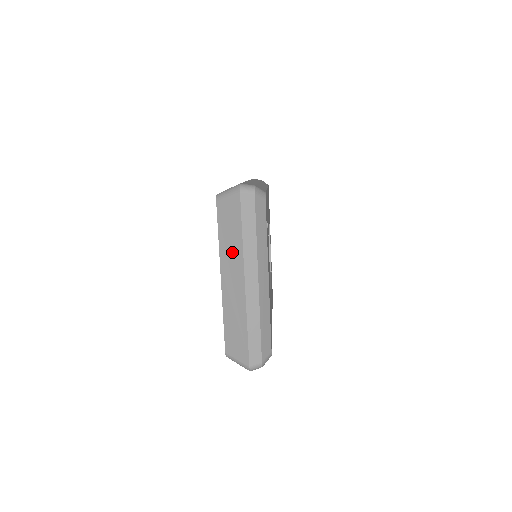
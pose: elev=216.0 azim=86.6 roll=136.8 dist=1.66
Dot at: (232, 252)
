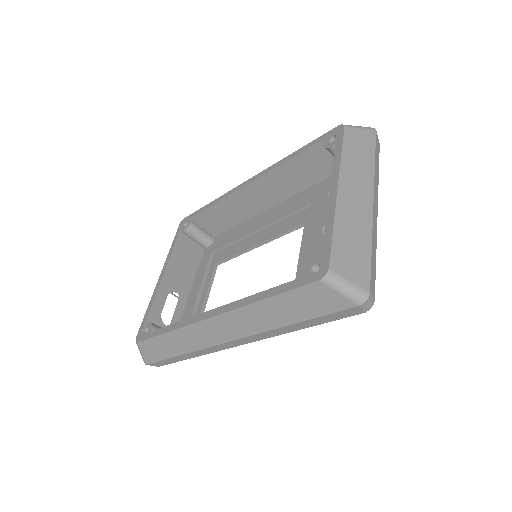
Dot at: (359, 169)
